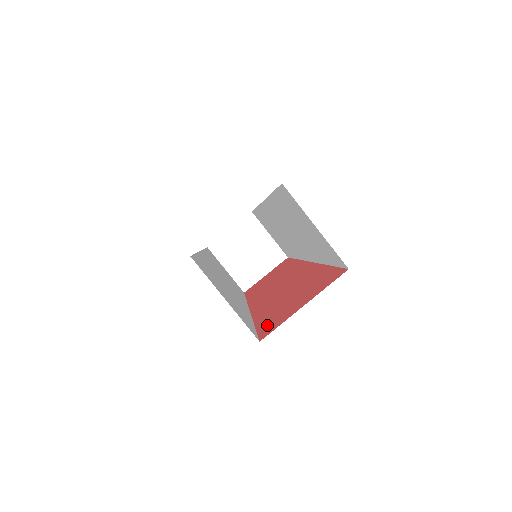
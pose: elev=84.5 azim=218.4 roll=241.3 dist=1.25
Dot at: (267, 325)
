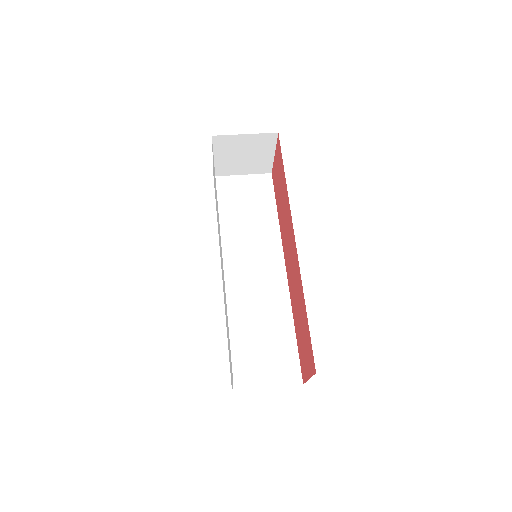
Dot at: (280, 156)
